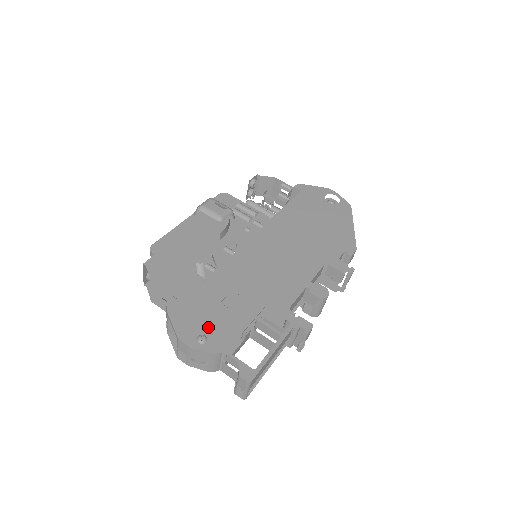
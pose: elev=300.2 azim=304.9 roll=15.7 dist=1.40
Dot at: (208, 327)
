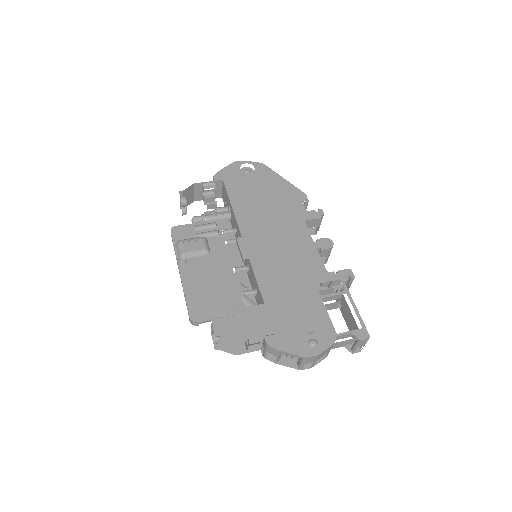
Dot at: (309, 332)
